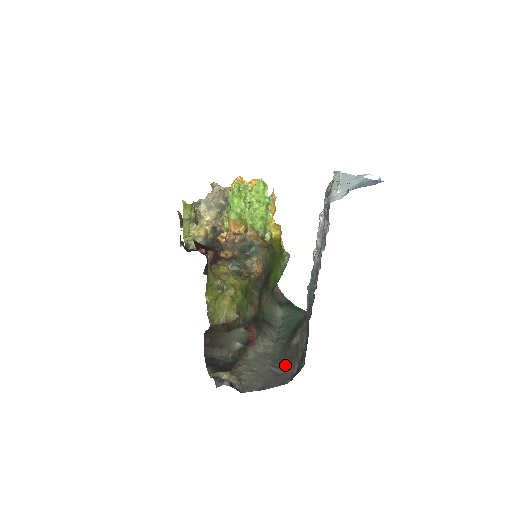
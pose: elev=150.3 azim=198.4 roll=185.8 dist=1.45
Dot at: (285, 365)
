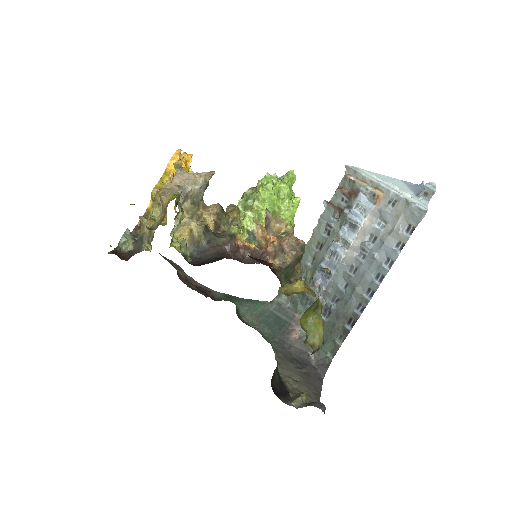
Dot at: (302, 362)
